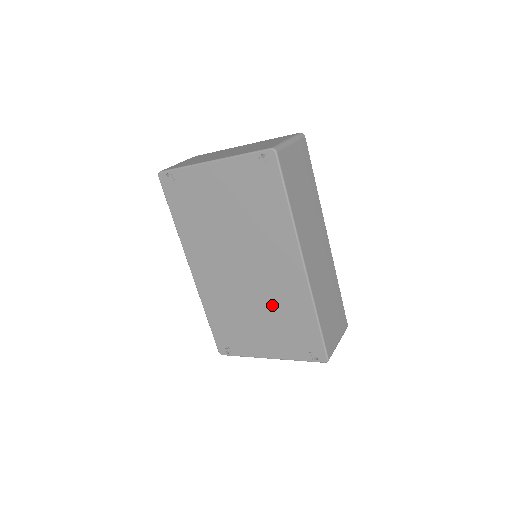
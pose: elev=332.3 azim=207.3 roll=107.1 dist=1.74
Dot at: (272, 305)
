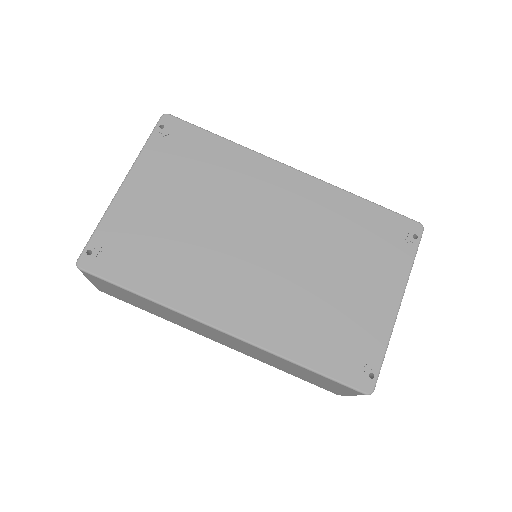
Dot at: (325, 242)
